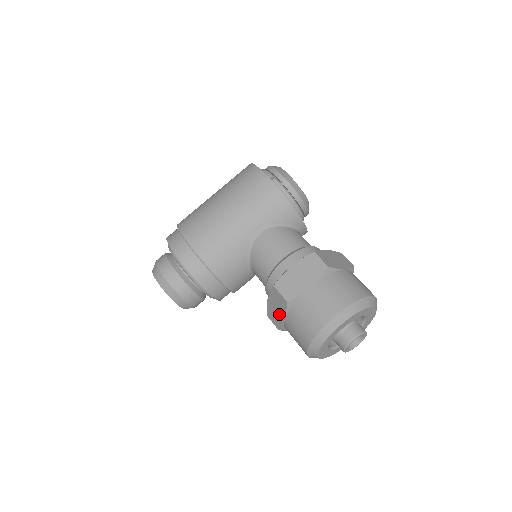
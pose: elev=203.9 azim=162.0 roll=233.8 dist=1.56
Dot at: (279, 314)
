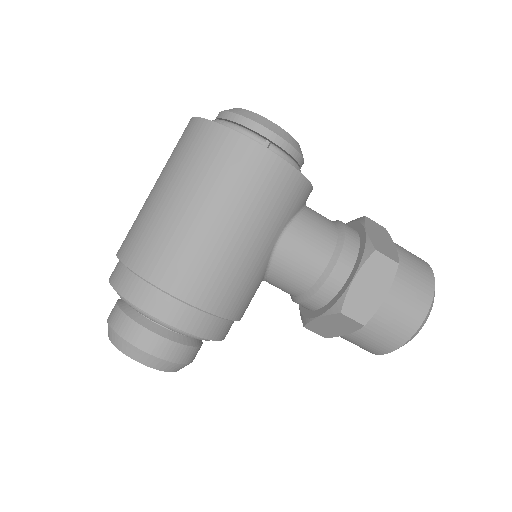
Dot at: (337, 330)
